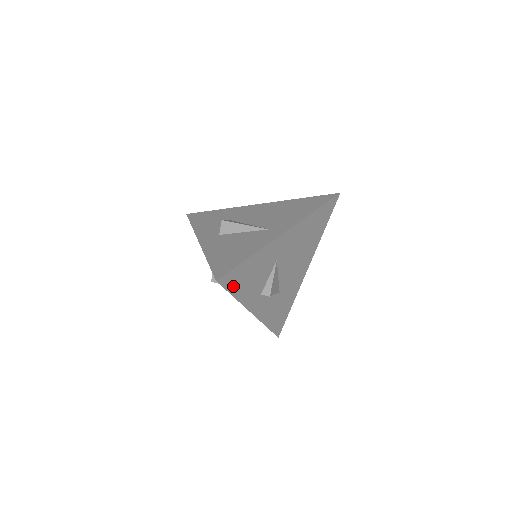
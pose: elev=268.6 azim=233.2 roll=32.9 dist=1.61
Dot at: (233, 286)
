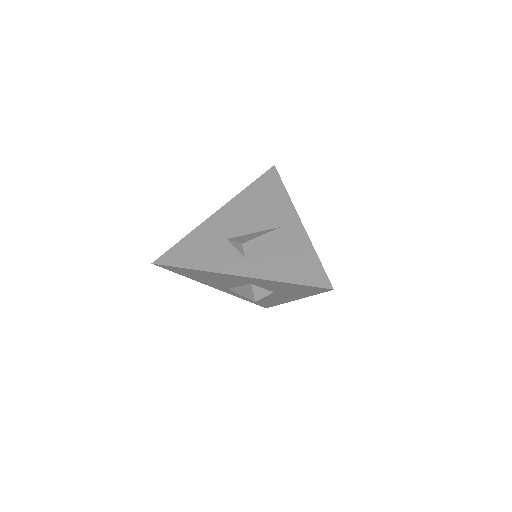
Dot at: occluded
